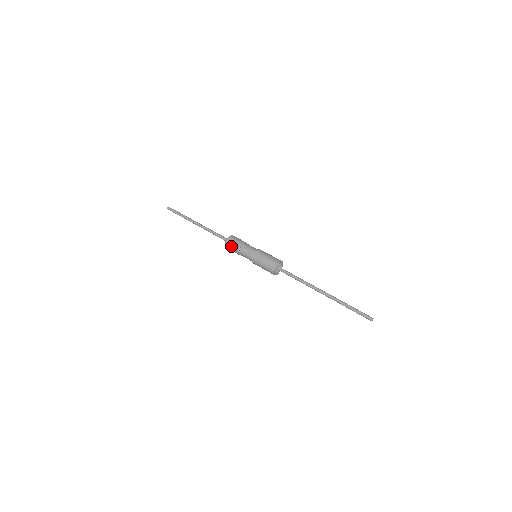
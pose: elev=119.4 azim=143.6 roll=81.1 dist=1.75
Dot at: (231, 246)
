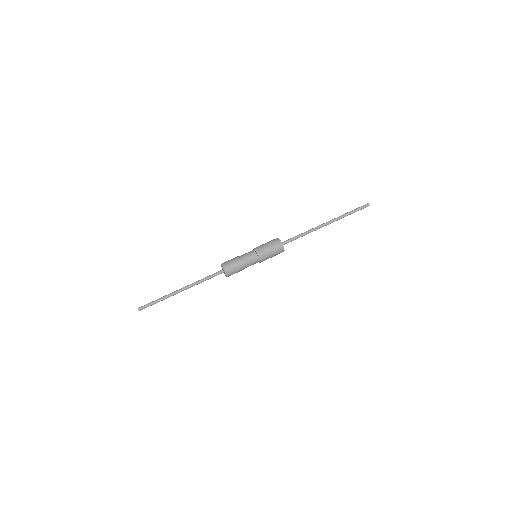
Dot at: (231, 264)
